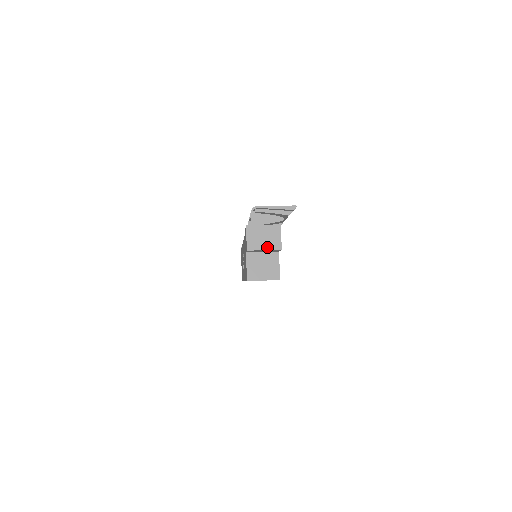
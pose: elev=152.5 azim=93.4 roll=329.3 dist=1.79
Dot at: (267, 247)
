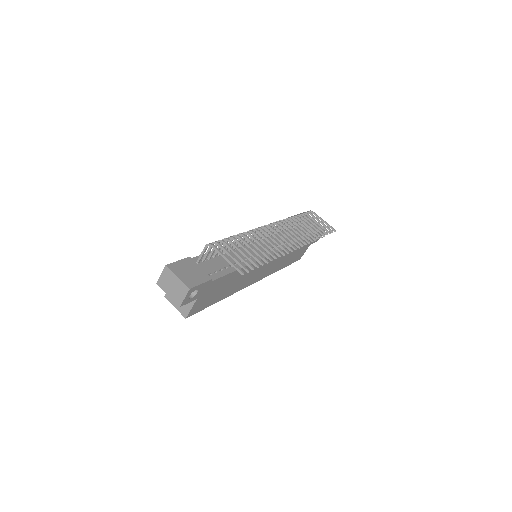
Dot at: (171, 295)
